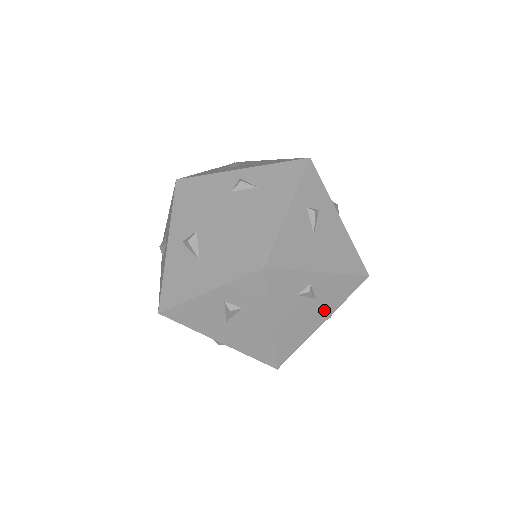
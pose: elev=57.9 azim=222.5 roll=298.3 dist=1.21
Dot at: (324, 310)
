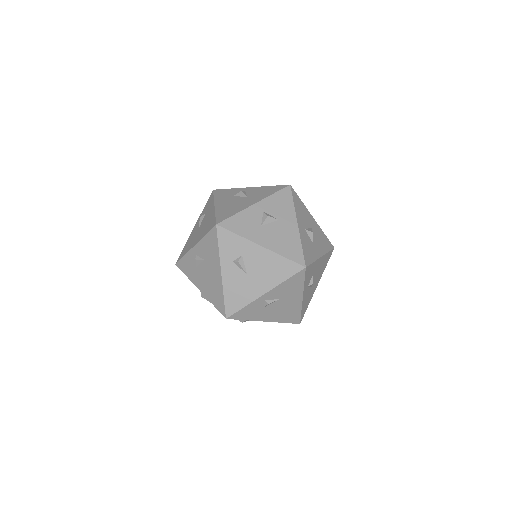
Dot at: (294, 296)
